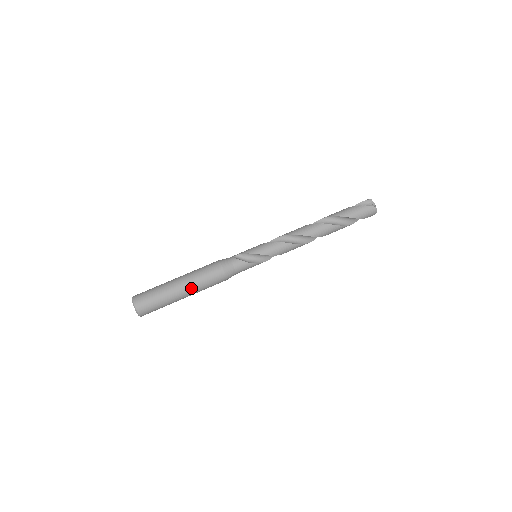
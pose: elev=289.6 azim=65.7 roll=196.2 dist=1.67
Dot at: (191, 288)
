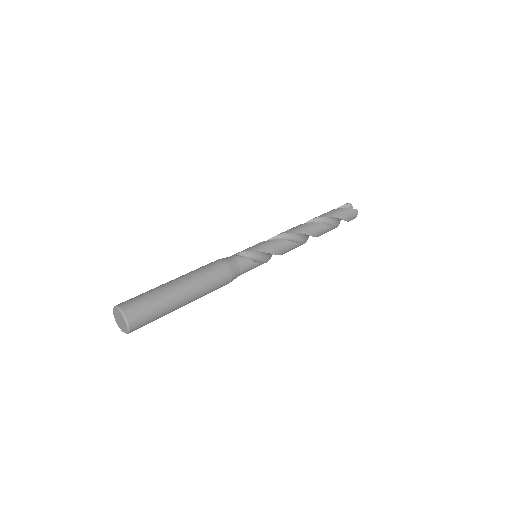
Dot at: (195, 291)
